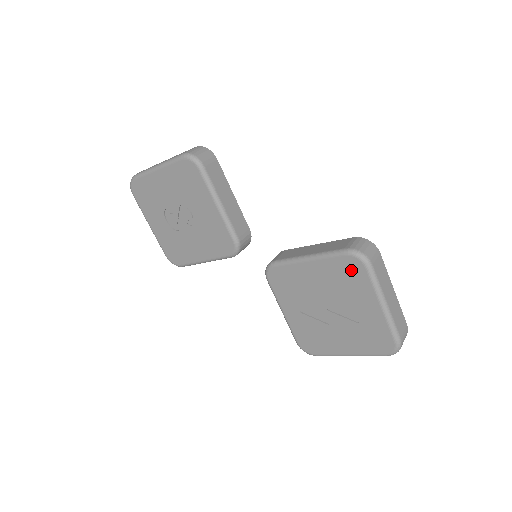
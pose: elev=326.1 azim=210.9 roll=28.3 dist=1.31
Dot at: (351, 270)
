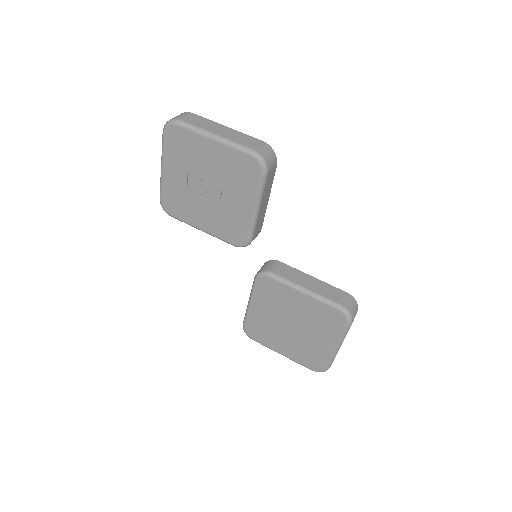
Dot at: (334, 319)
